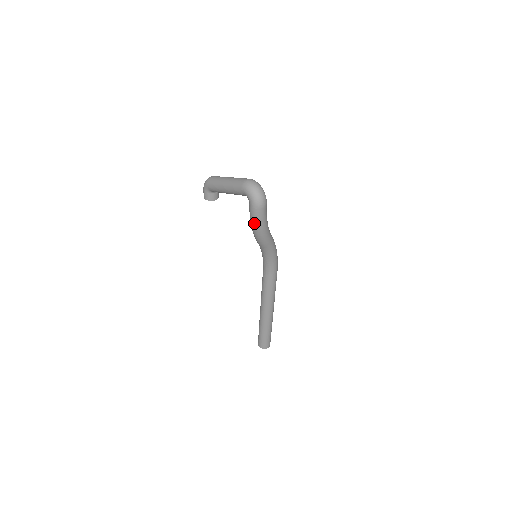
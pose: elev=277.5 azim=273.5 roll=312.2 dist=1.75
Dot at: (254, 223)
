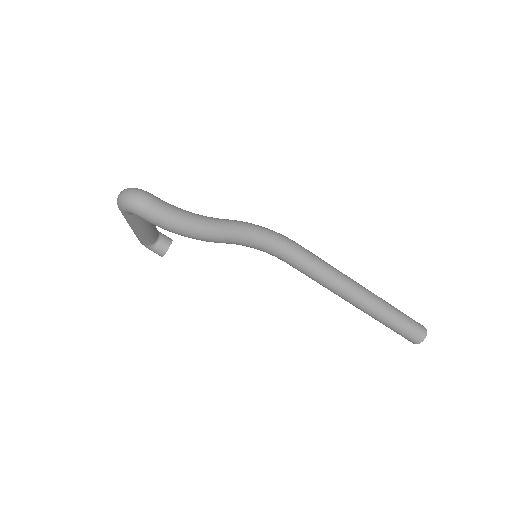
Dot at: (170, 230)
